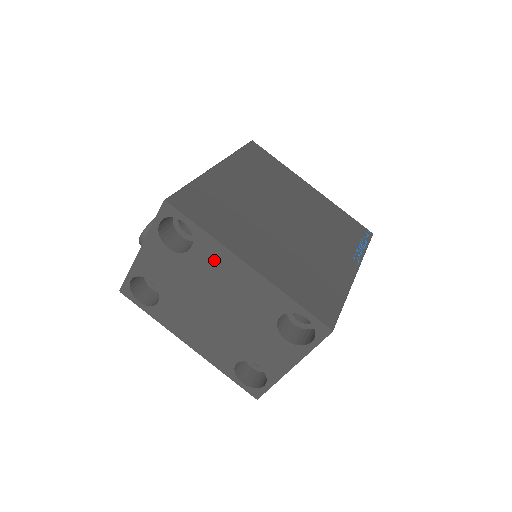
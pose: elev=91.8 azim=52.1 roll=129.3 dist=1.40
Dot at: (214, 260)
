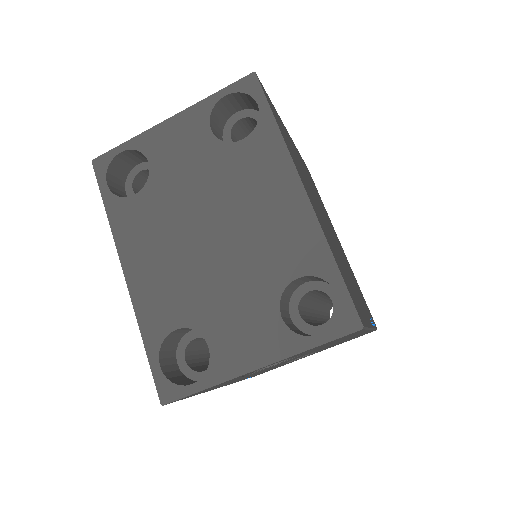
Dot at: (262, 166)
